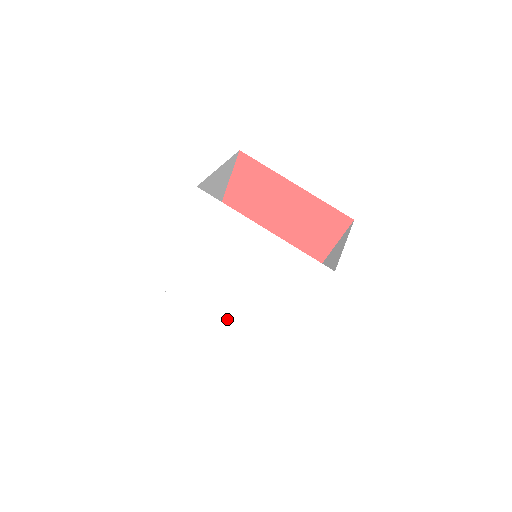
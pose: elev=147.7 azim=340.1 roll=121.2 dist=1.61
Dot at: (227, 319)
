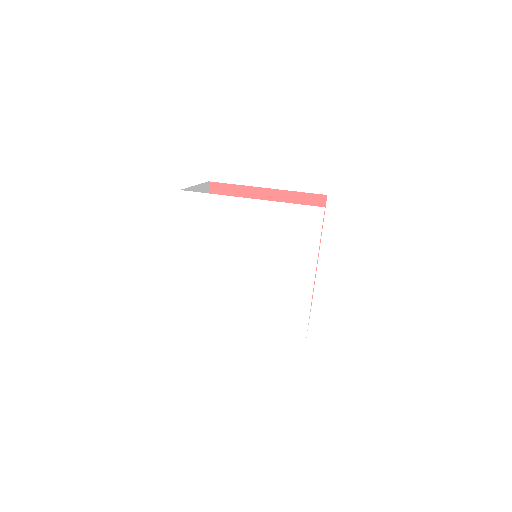
Dot at: (251, 317)
